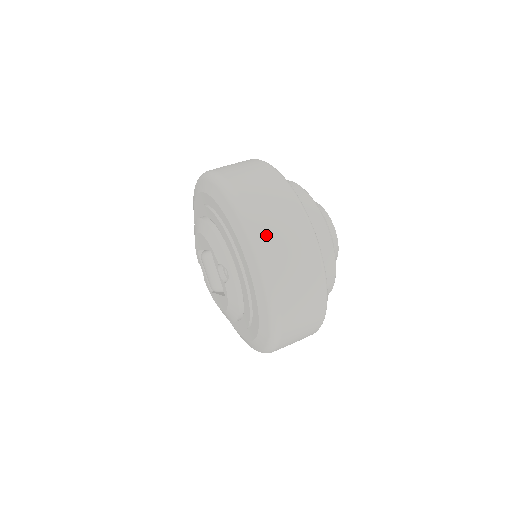
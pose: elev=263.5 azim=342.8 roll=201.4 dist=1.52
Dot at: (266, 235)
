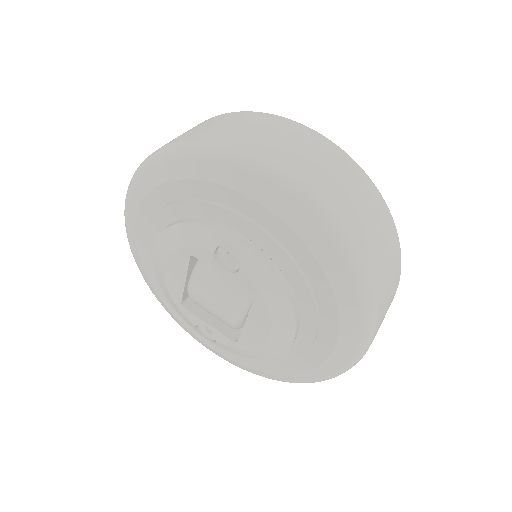
Dot at: (240, 142)
